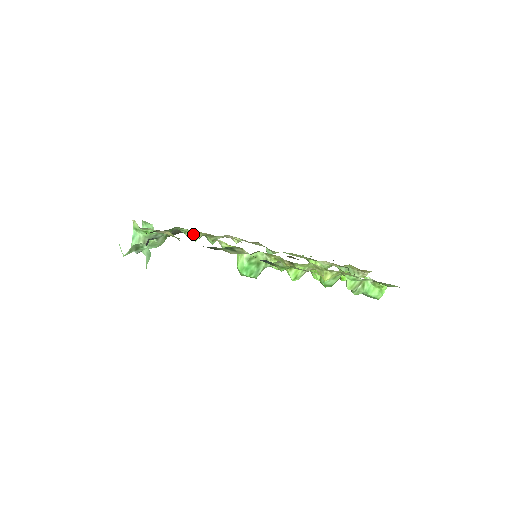
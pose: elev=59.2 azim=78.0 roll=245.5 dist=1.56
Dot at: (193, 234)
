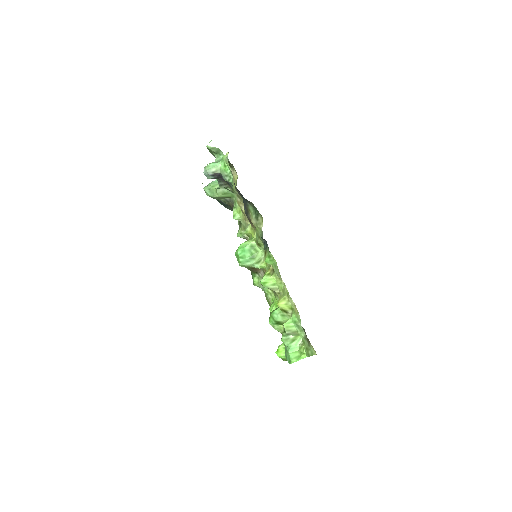
Dot at: (241, 205)
